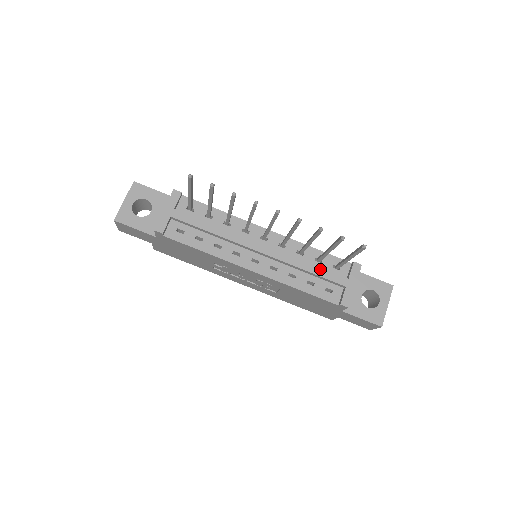
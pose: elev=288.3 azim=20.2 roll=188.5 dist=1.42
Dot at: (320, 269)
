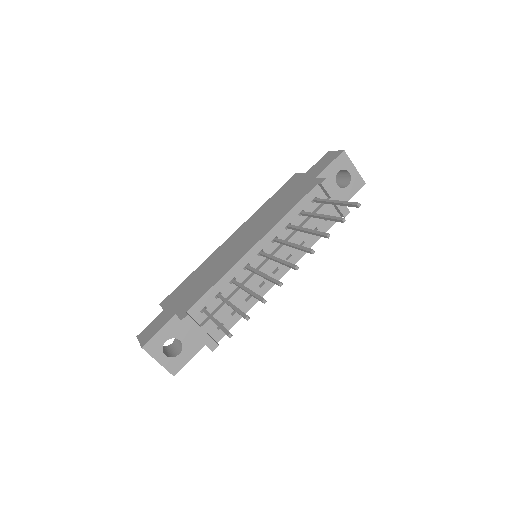
Dot at: (312, 219)
